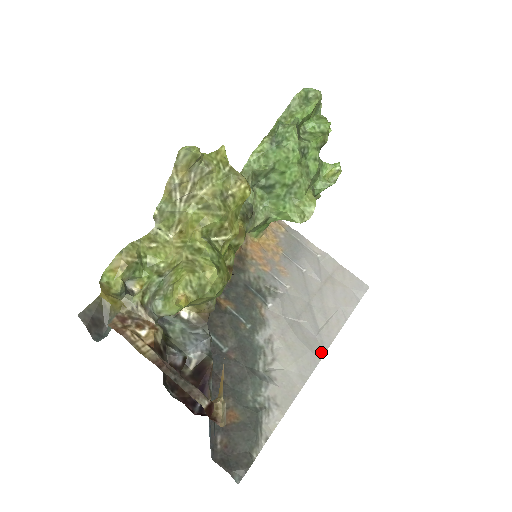
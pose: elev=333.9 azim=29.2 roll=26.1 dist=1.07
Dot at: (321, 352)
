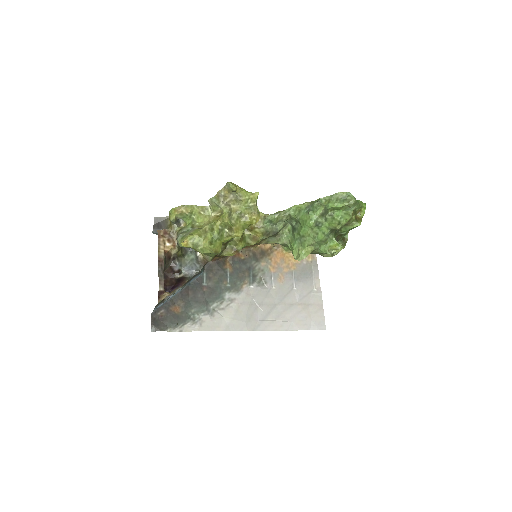
Dot at: (252, 328)
